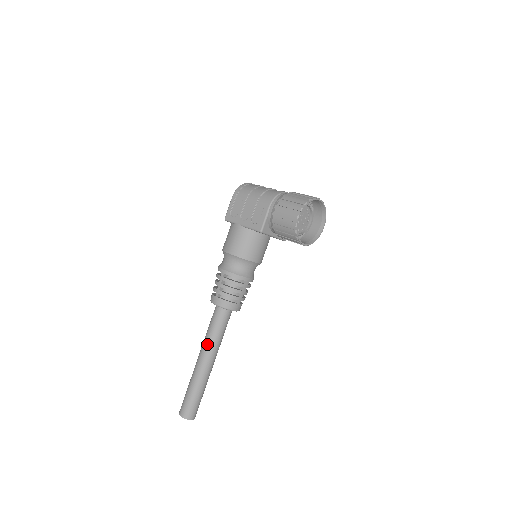
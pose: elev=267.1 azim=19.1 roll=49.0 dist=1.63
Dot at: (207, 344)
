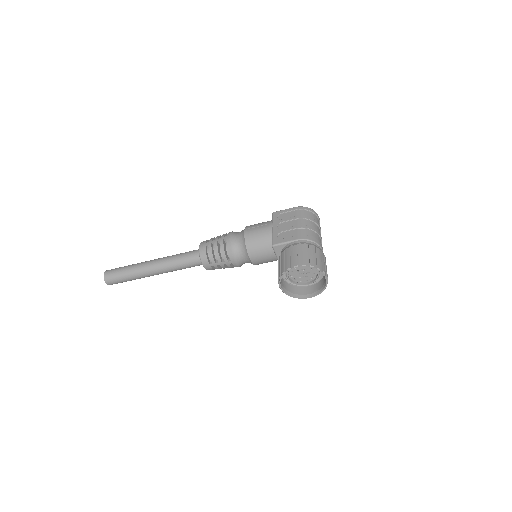
Dot at: (167, 260)
